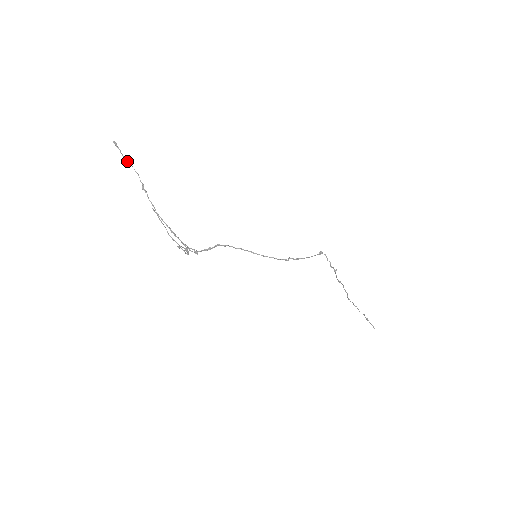
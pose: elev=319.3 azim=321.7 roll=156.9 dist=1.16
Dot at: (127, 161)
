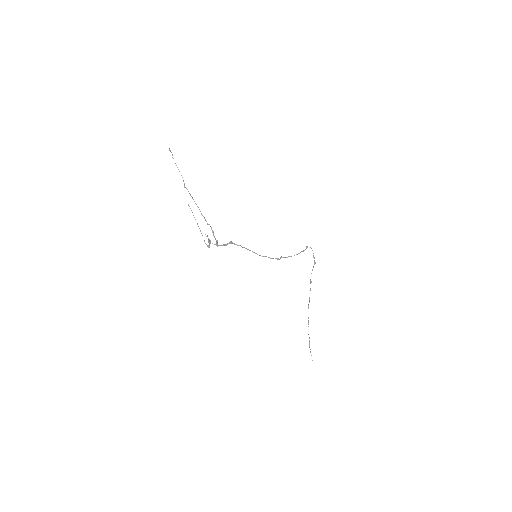
Dot at: occluded
